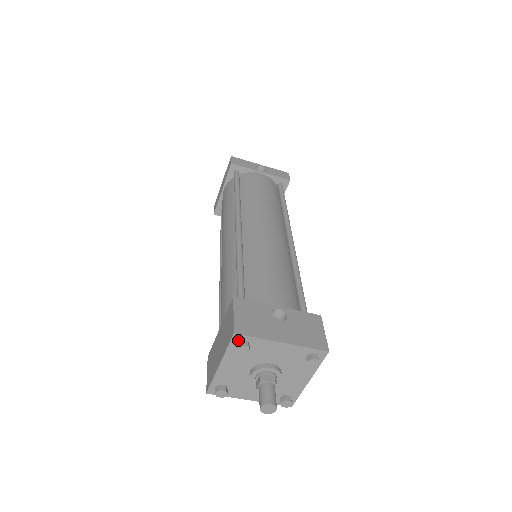
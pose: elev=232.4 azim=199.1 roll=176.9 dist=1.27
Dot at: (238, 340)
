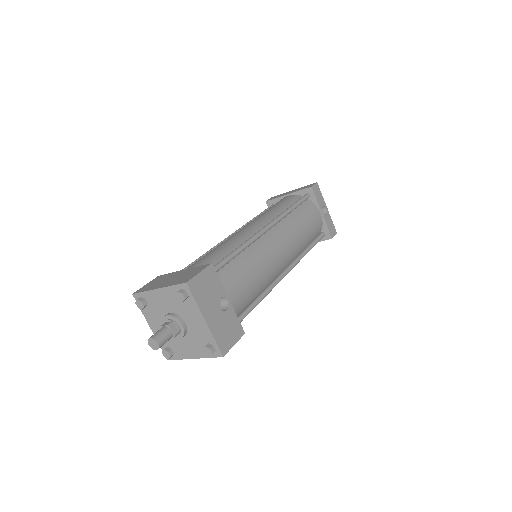
Dot at: (184, 289)
